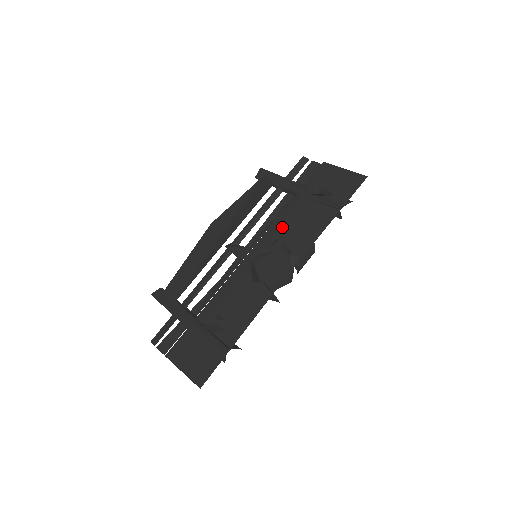
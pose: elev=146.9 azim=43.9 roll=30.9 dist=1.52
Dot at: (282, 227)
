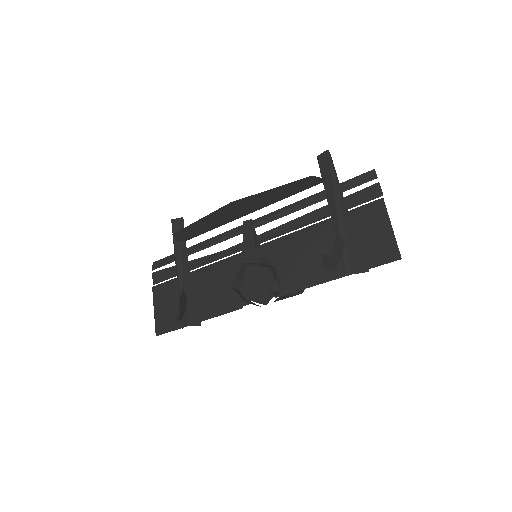
Dot at: (291, 247)
